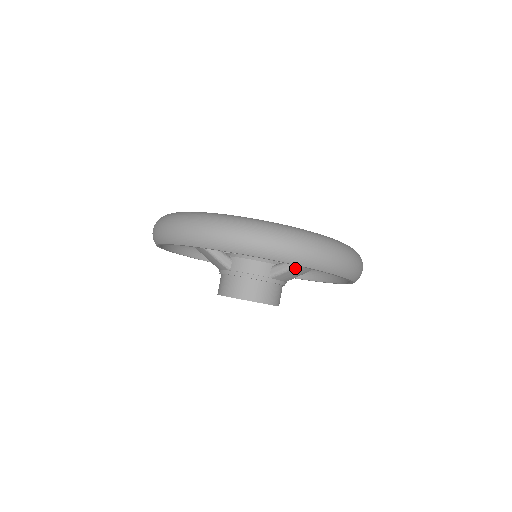
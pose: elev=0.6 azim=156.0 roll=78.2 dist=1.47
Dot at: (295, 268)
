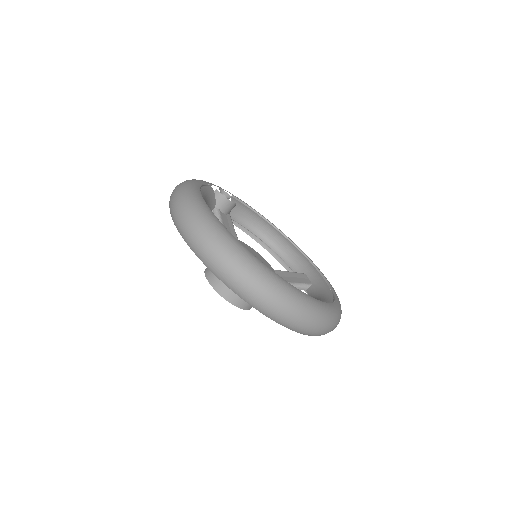
Dot at: occluded
